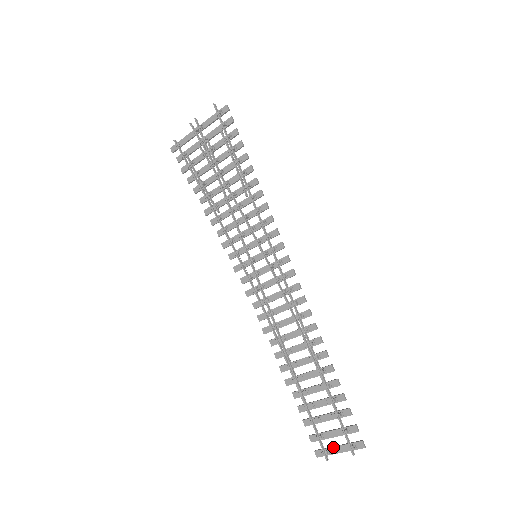
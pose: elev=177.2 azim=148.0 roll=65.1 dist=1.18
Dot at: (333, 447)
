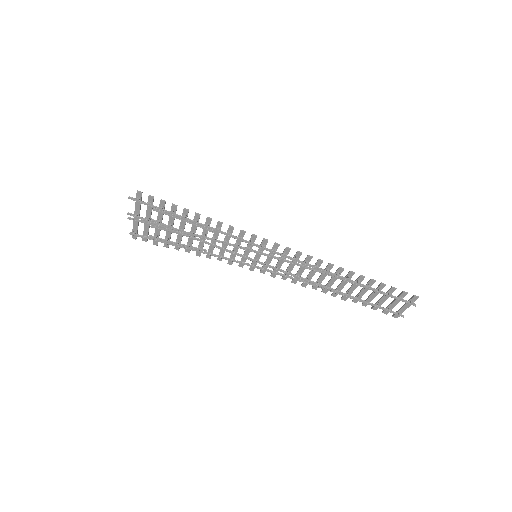
Dot at: (401, 309)
